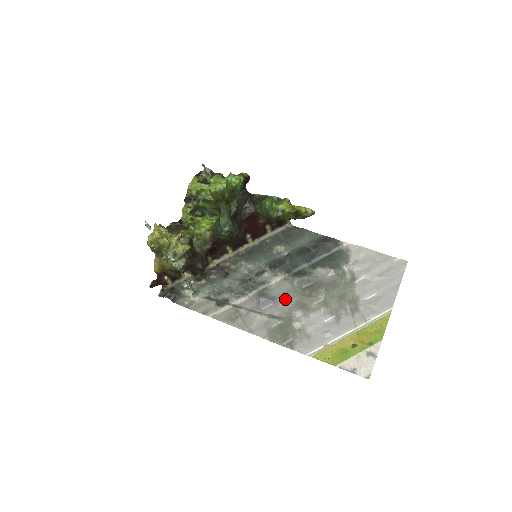
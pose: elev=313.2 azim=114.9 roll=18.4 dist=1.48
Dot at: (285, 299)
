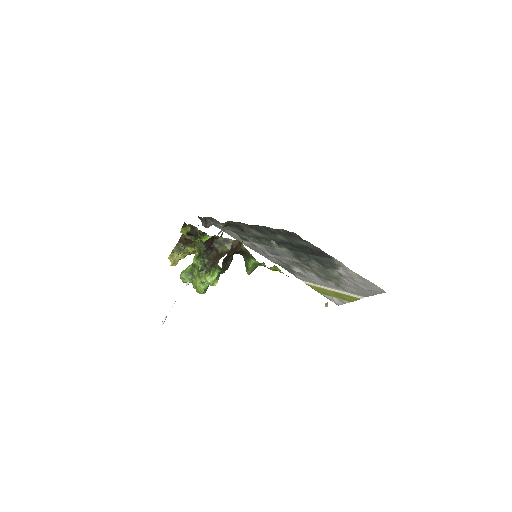
Dot at: (288, 260)
